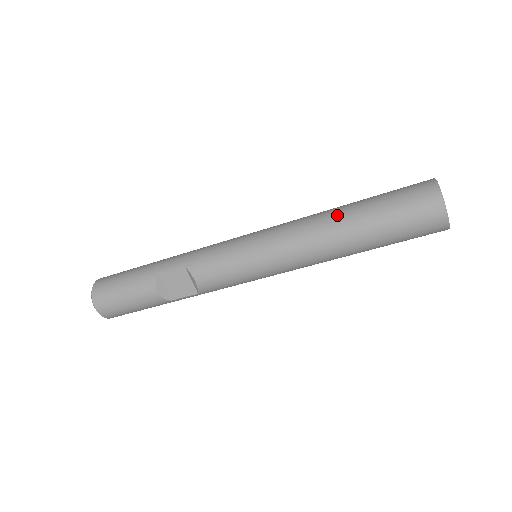
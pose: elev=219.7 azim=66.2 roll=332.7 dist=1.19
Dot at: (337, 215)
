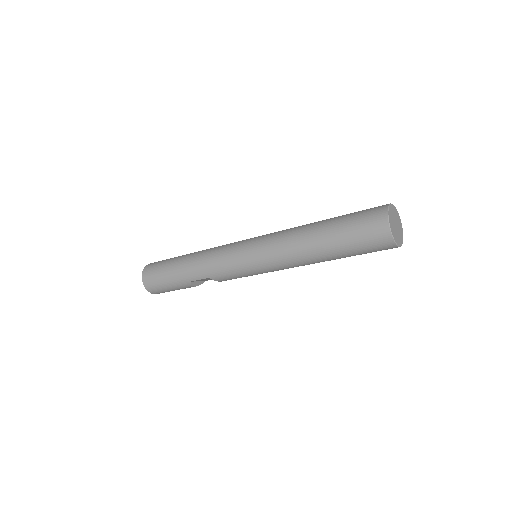
Dot at: (314, 251)
